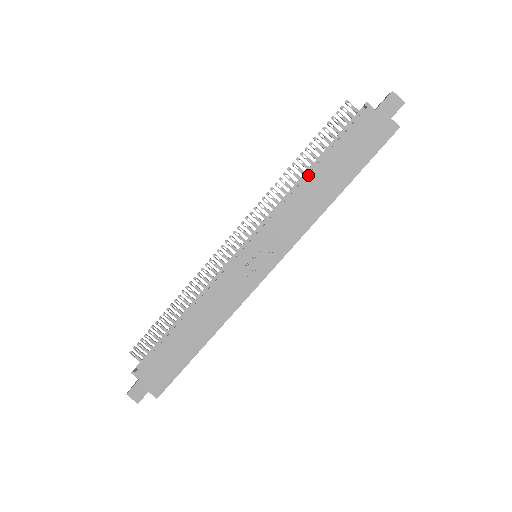
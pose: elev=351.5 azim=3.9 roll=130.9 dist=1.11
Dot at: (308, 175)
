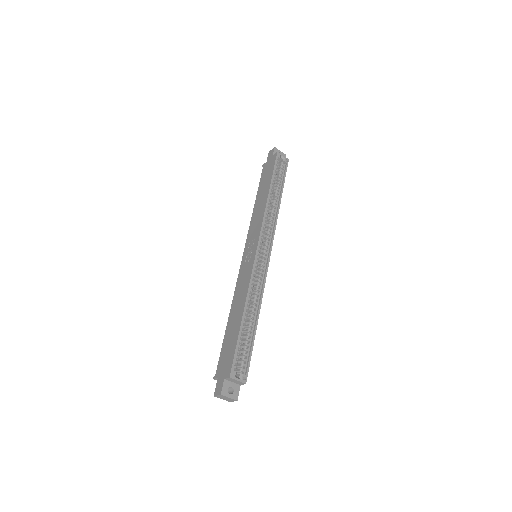
Dot at: (255, 204)
